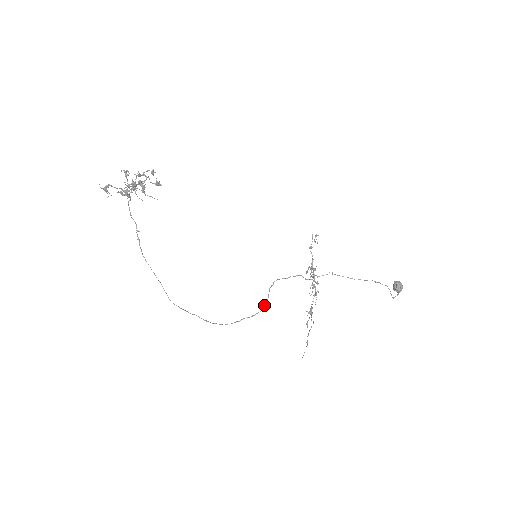
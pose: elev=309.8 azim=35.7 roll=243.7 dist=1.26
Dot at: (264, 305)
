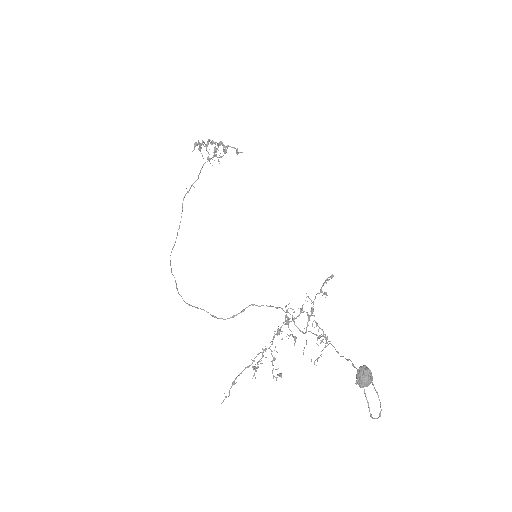
Dot at: (233, 315)
